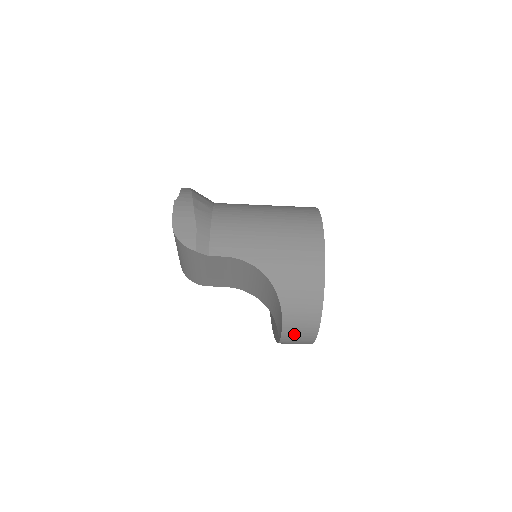
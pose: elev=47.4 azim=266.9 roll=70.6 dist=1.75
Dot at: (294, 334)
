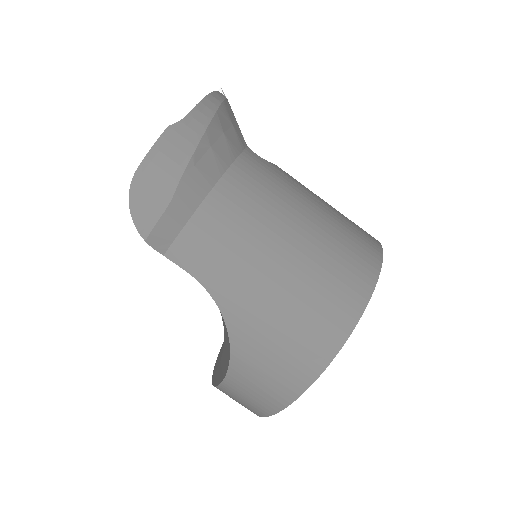
Dot at: (229, 396)
